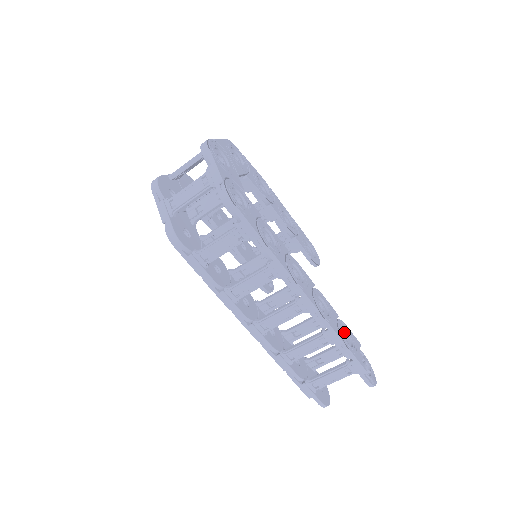
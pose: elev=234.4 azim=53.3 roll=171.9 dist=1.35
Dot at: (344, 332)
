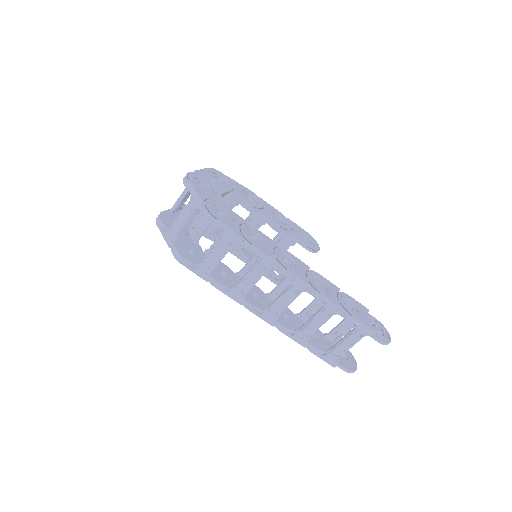
Dot at: (348, 302)
